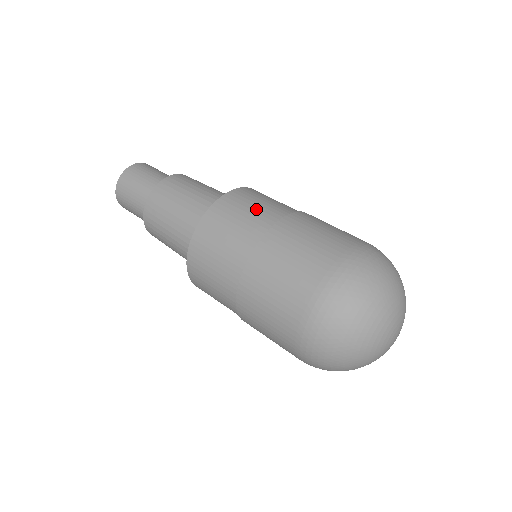
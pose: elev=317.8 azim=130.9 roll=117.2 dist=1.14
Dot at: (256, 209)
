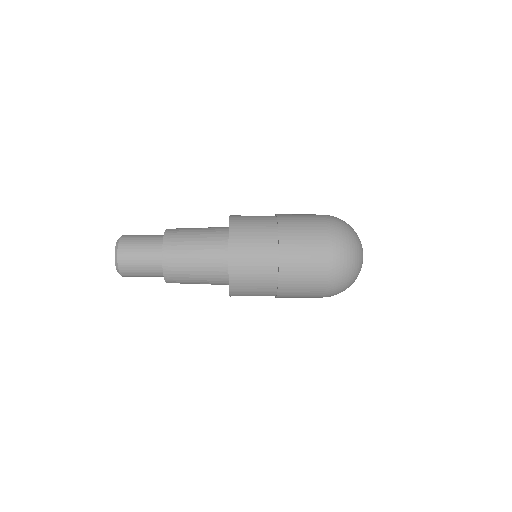
Dot at: (257, 216)
